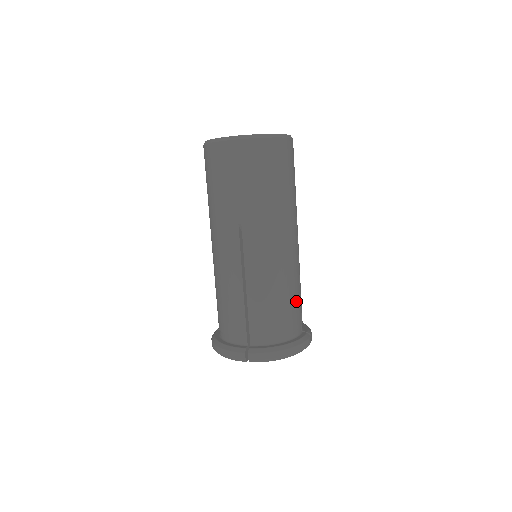
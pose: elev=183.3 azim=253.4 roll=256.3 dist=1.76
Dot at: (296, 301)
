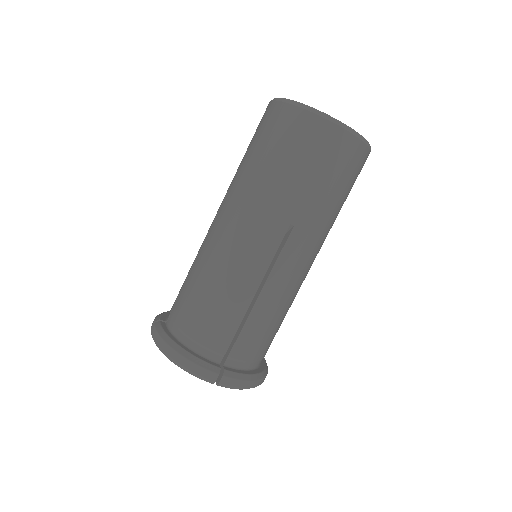
Dot at: occluded
